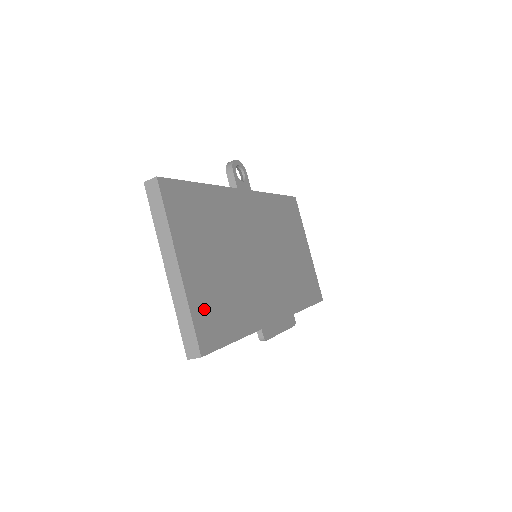
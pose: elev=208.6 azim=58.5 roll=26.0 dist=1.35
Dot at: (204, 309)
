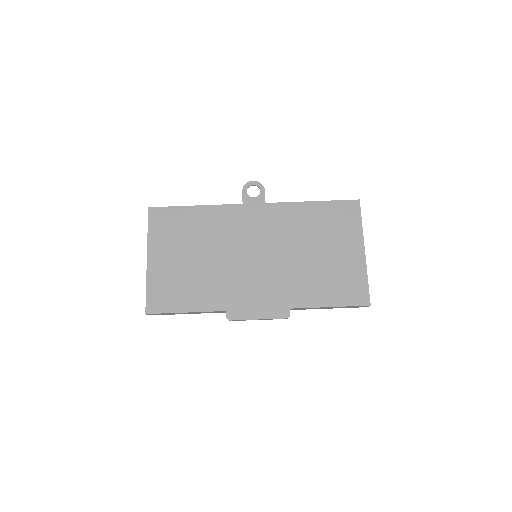
Dot at: (161, 287)
